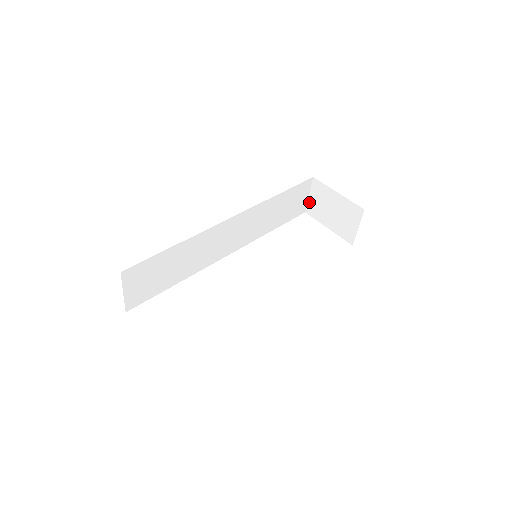
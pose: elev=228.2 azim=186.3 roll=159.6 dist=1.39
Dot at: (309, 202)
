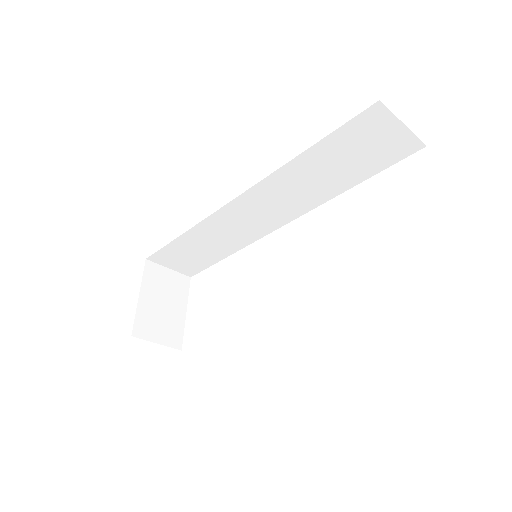
Dot at: (412, 135)
